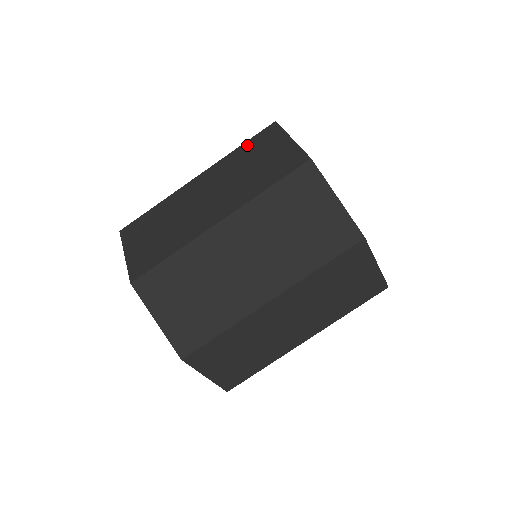
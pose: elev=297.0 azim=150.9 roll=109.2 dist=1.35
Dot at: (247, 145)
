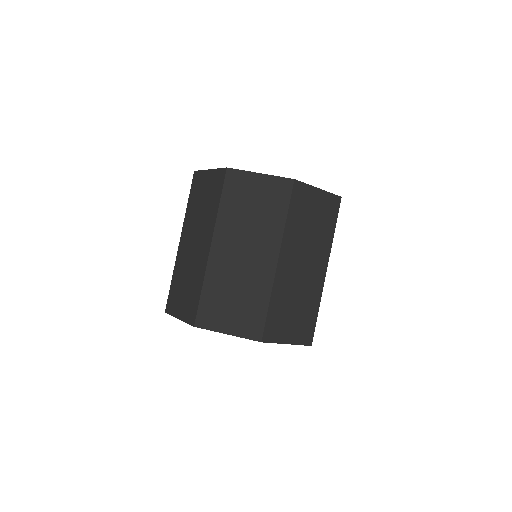
Dot at: (191, 198)
